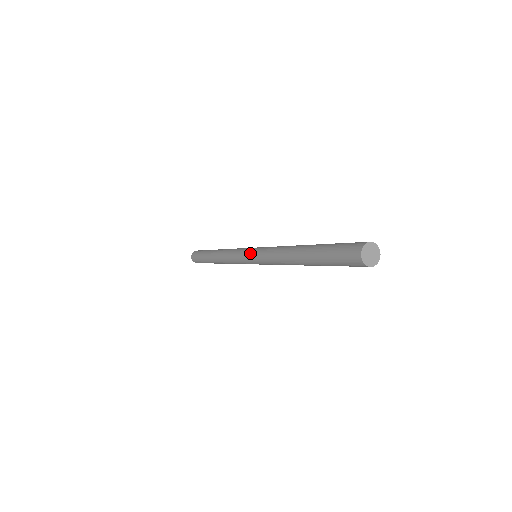
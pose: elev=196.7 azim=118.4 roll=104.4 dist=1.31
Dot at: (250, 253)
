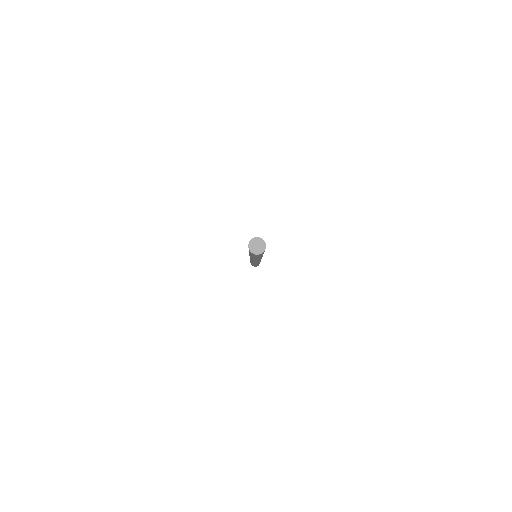
Dot at: occluded
